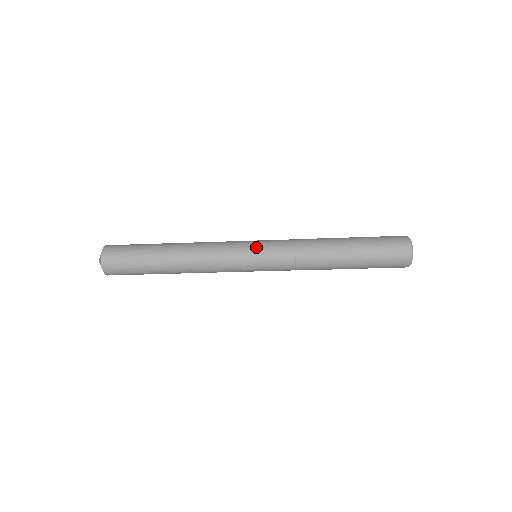
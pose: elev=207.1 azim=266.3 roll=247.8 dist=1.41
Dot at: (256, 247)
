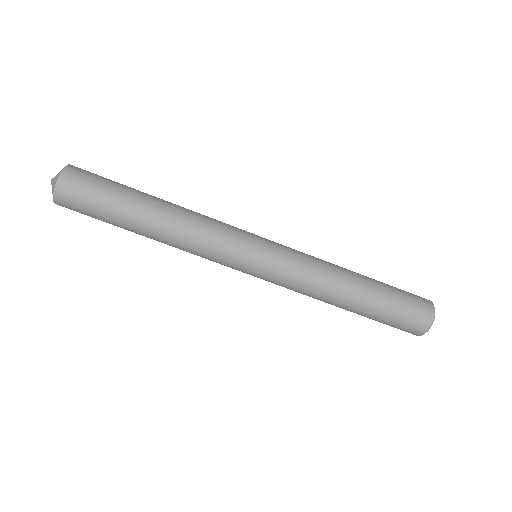
Dot at: occluded
